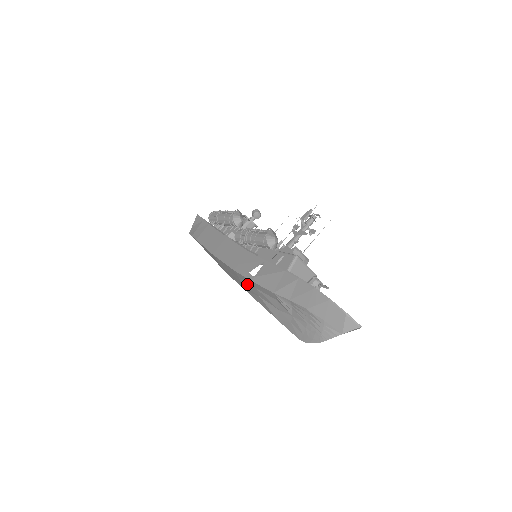
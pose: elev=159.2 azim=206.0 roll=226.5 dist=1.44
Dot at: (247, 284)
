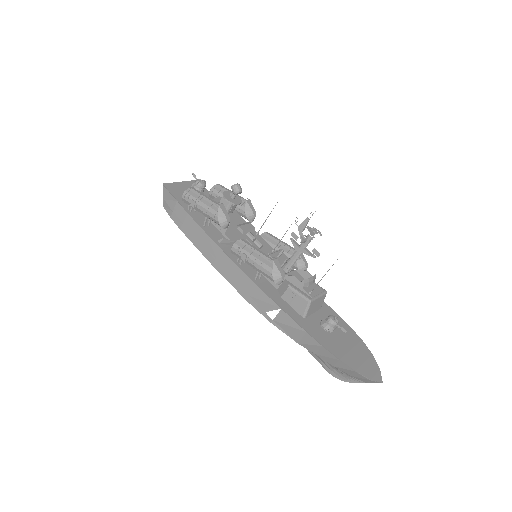
Dot at: occluded
